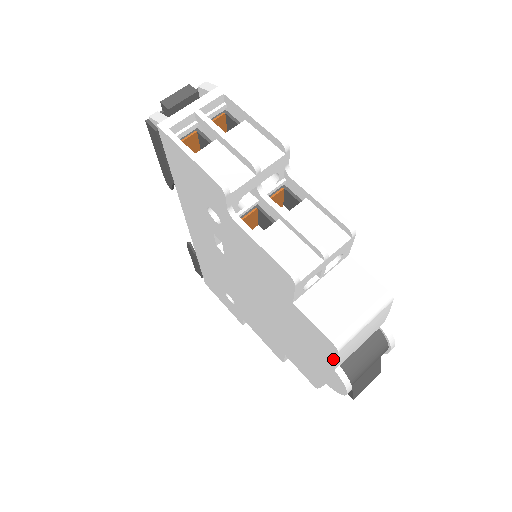
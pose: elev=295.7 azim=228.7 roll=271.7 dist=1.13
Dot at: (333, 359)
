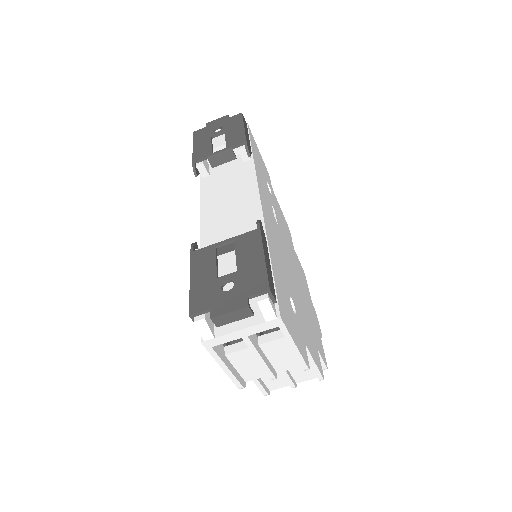
Dot at: occluded
